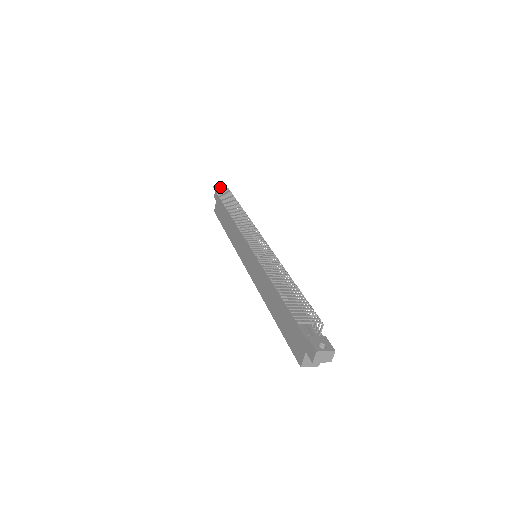
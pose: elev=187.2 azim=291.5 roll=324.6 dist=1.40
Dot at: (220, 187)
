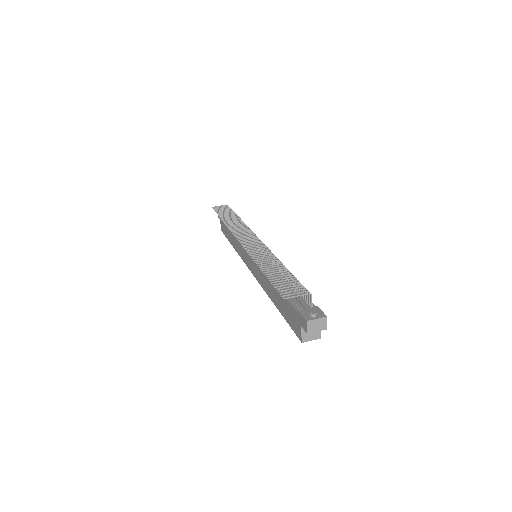
Dot at: (219, 206)
